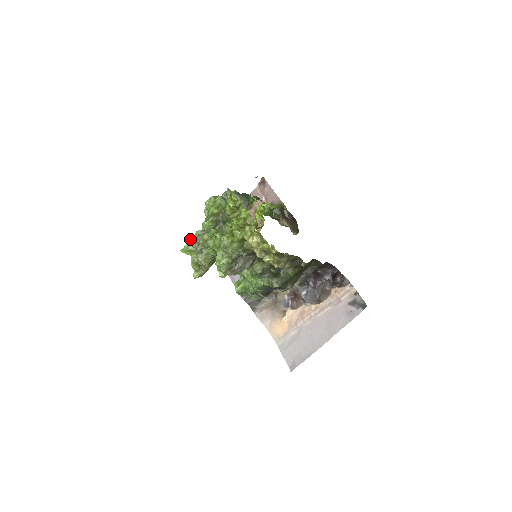
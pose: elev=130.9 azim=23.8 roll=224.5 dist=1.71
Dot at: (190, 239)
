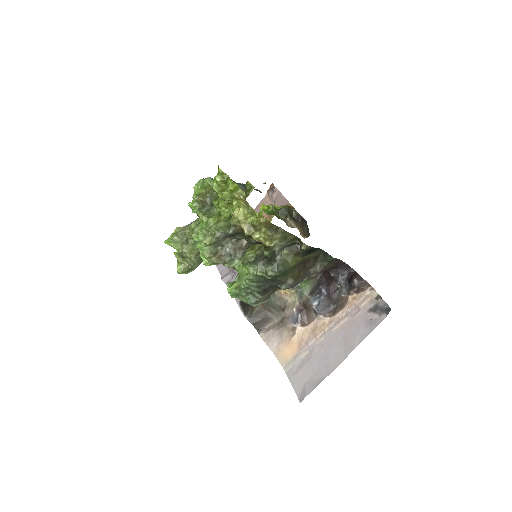
Dot at: (176, 230)
